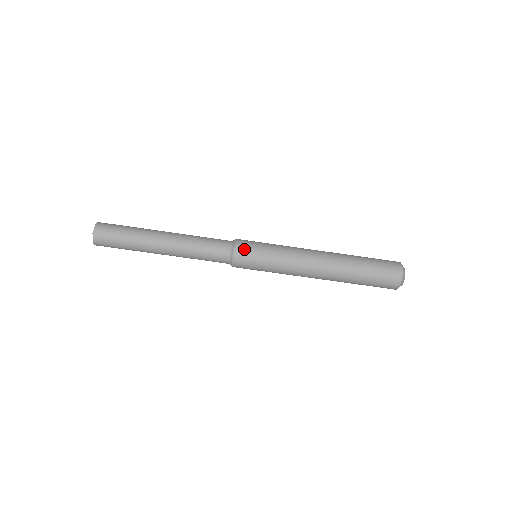
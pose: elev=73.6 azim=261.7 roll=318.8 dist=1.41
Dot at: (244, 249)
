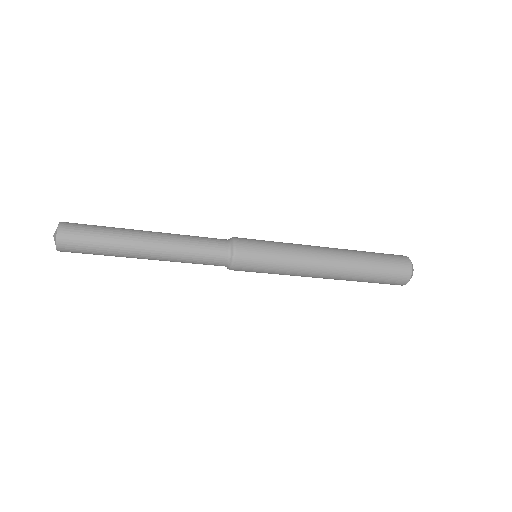
Dot at: occluded
